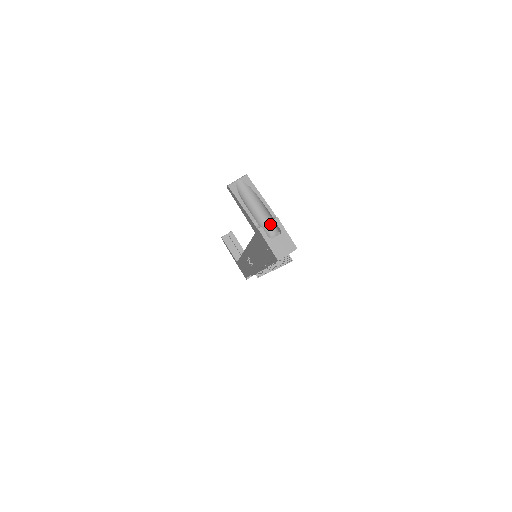
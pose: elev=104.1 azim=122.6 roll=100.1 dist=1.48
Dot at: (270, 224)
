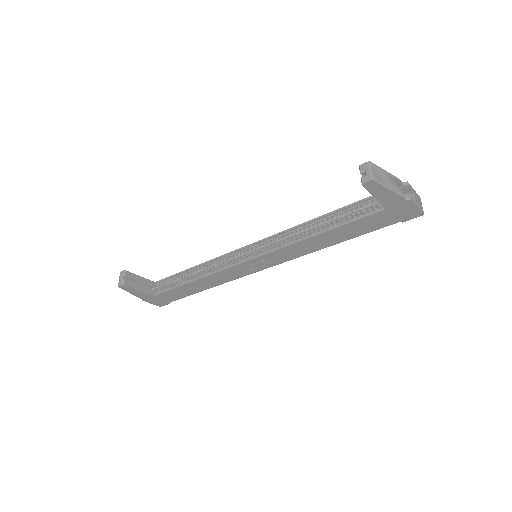
Dot at: occluded
